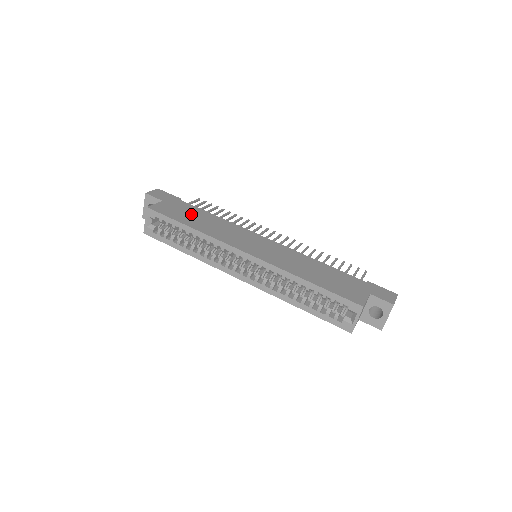
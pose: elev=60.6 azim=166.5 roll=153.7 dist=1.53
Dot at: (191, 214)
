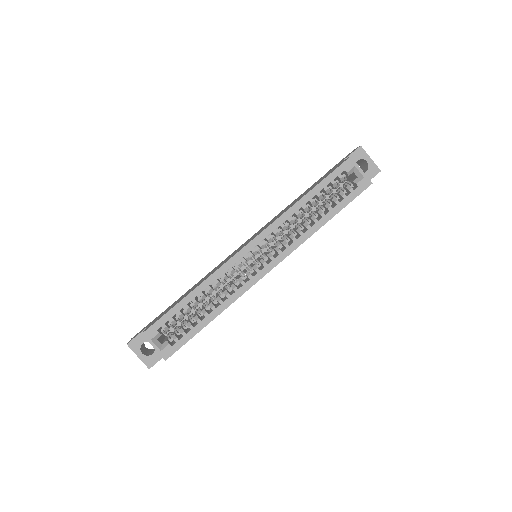
Dot at: (178, 300)
